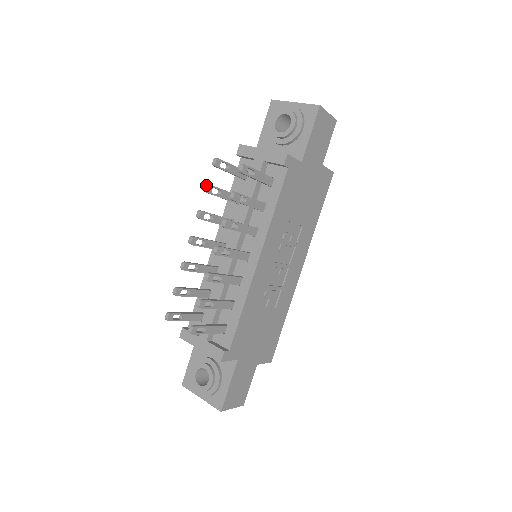
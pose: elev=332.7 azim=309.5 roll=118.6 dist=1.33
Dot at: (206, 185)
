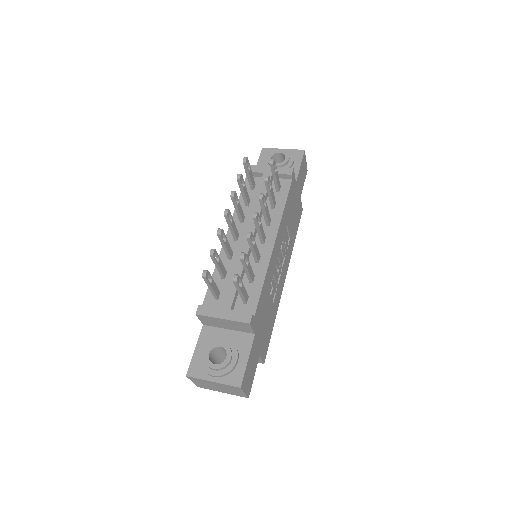
Dot at: occluded
